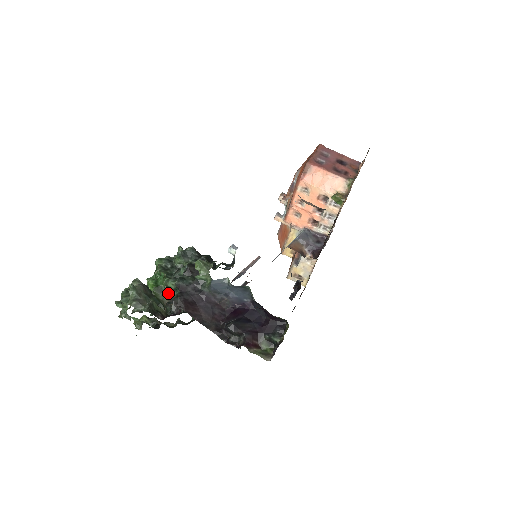
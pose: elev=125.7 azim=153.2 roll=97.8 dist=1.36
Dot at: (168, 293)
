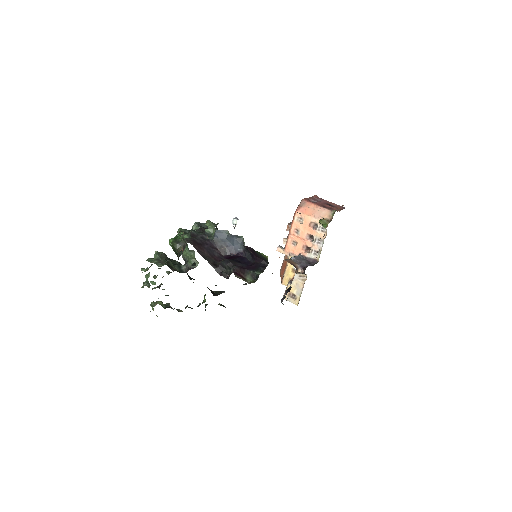
Dot at: (183, 244)
